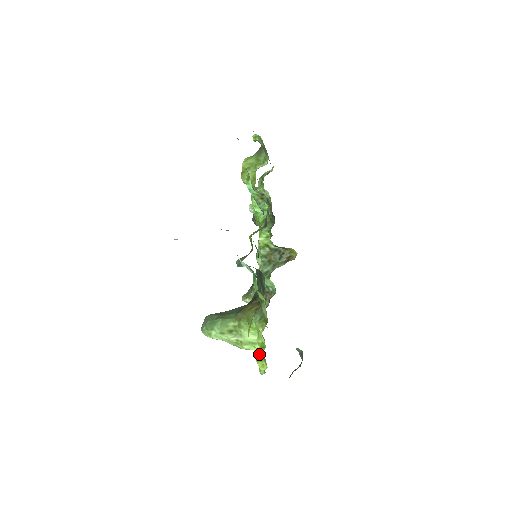
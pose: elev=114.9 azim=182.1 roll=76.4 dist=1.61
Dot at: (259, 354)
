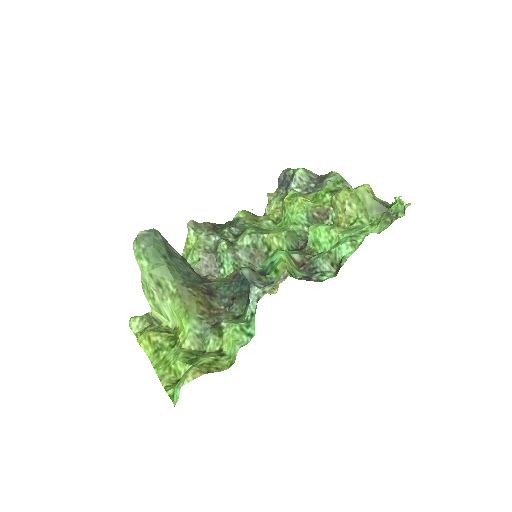
Dot at: (170, 391)
